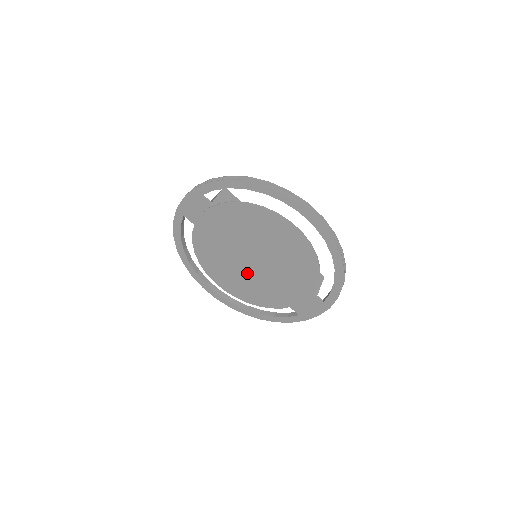
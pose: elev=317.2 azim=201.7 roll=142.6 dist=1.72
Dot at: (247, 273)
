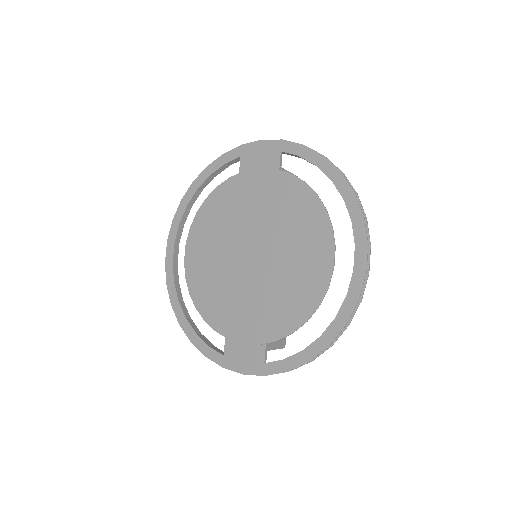
Dot at: (229, 263)
